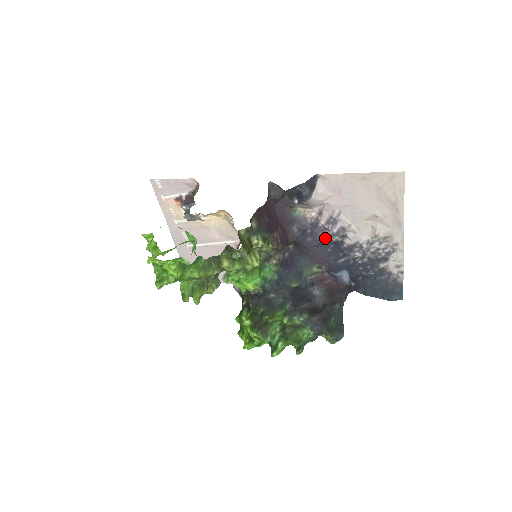
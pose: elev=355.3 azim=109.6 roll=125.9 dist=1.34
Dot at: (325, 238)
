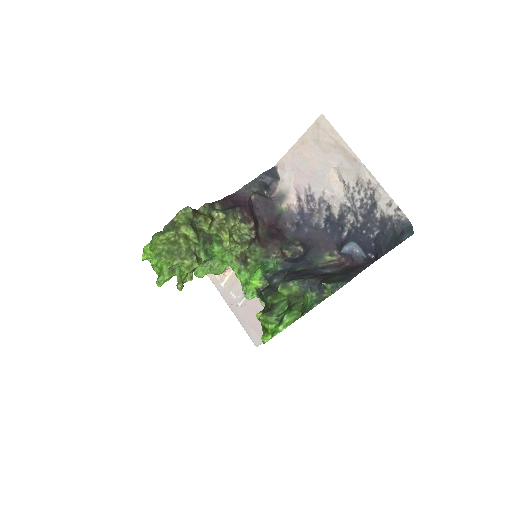
Dot at: (316, 219)
